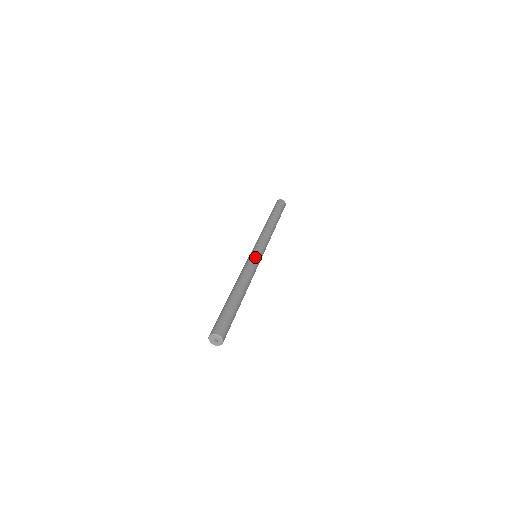
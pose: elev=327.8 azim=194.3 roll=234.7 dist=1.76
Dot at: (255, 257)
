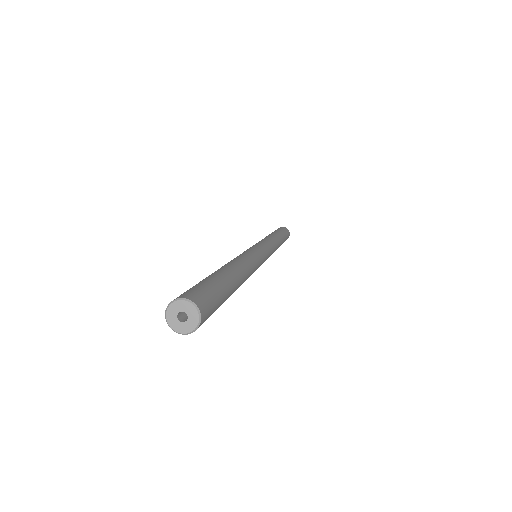
Dot at: (251, 248)
